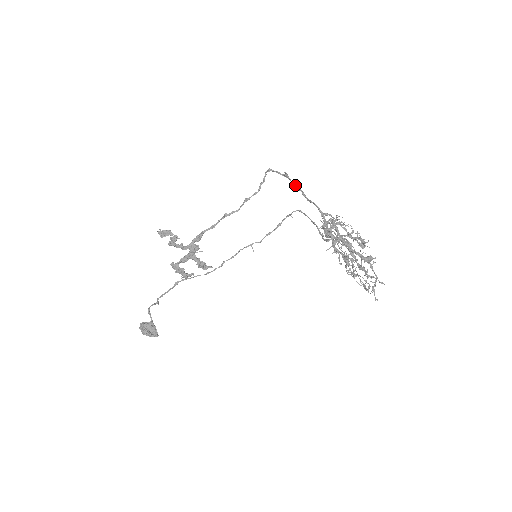
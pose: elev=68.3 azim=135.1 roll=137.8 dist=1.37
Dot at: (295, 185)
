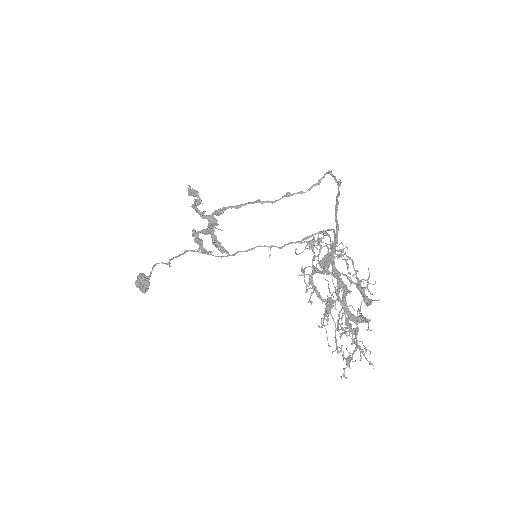
Dot at: (337, 196)
